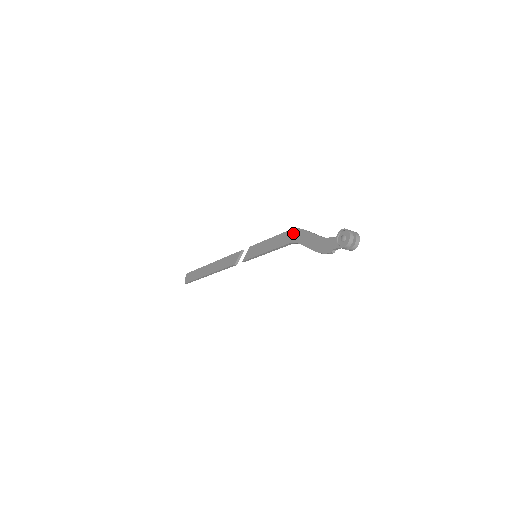
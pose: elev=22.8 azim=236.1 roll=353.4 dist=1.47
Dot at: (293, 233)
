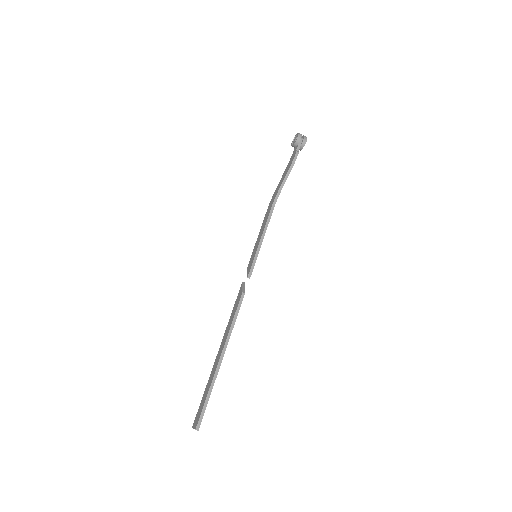
Dot at: (270, 203)
